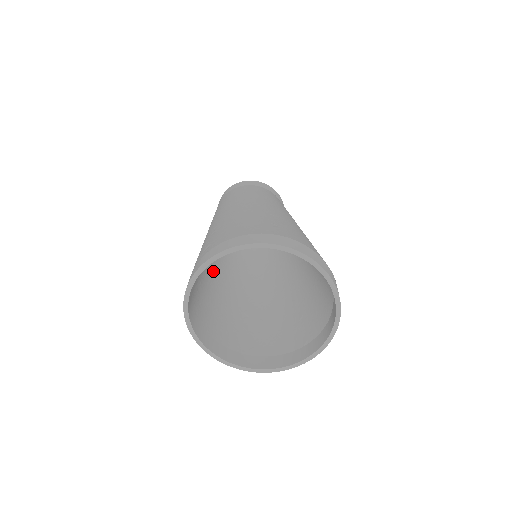
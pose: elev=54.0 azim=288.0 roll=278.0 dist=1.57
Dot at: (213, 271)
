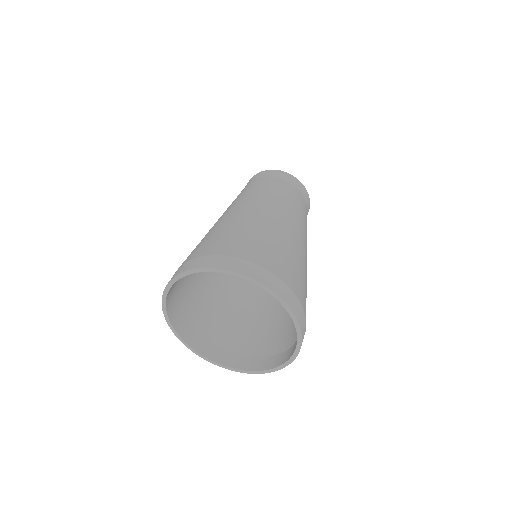
Dot at: occluded
